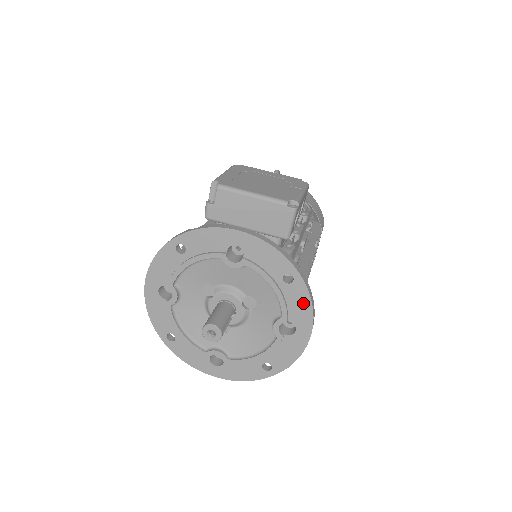
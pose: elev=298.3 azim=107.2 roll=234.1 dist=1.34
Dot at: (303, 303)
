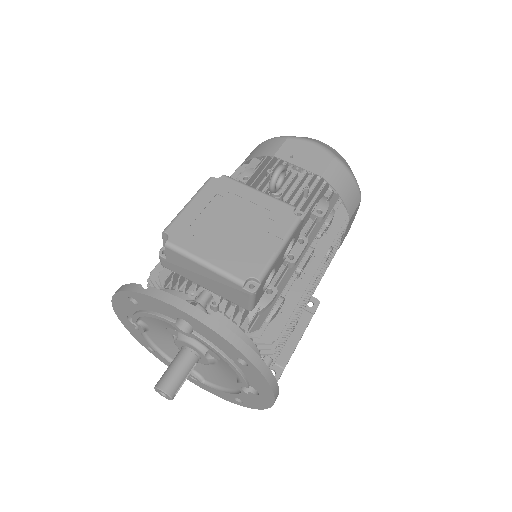
Dot at: (261, 382)
